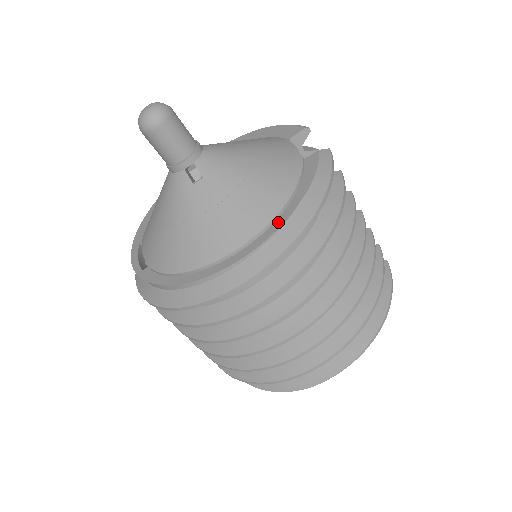
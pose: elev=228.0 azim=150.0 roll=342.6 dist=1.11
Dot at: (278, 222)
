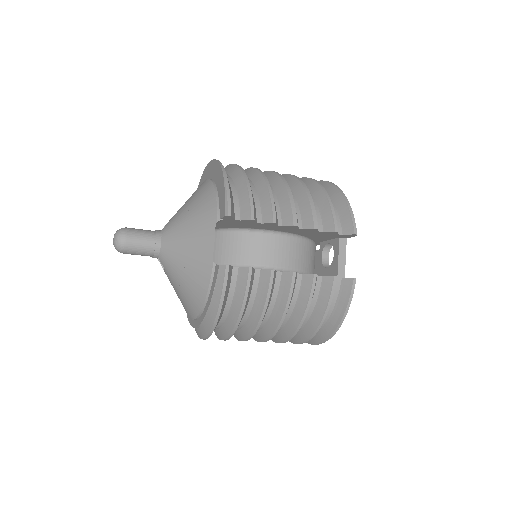
Dot at: (201, 319)
